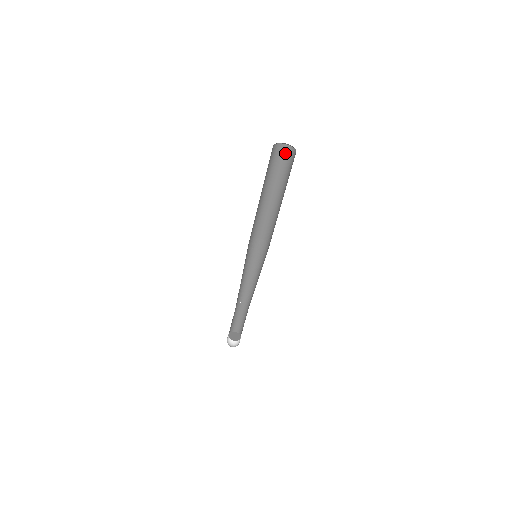
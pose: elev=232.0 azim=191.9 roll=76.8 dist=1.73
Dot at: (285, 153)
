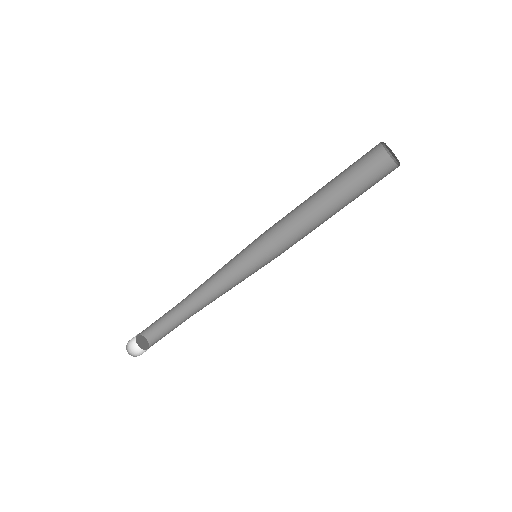
Dot at: (376, 158)
